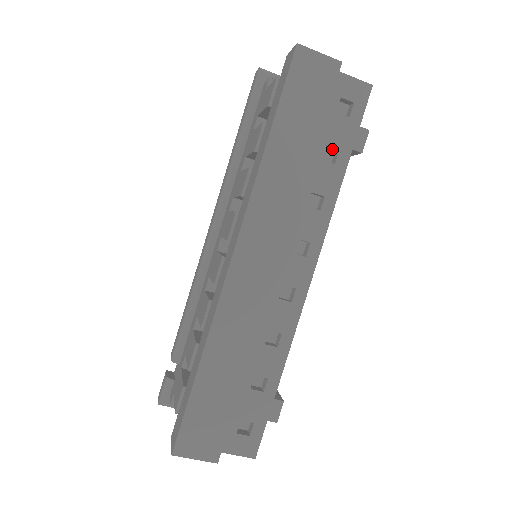
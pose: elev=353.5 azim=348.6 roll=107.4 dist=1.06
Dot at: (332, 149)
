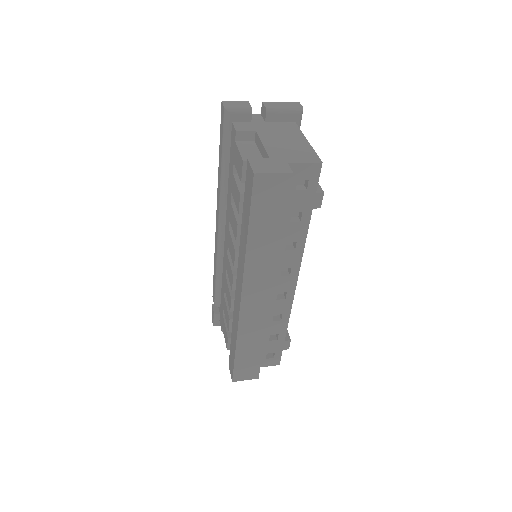
Dot at: (297, 209)
